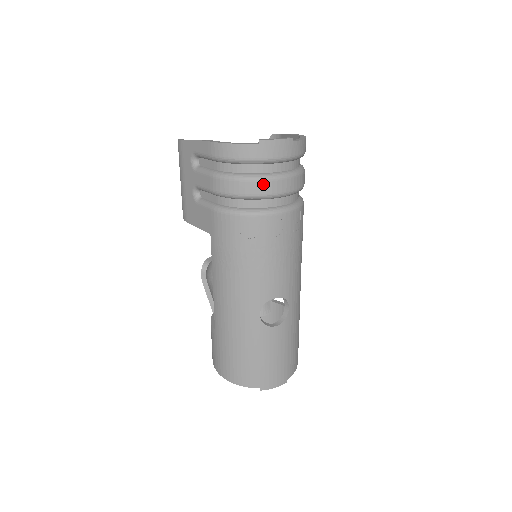
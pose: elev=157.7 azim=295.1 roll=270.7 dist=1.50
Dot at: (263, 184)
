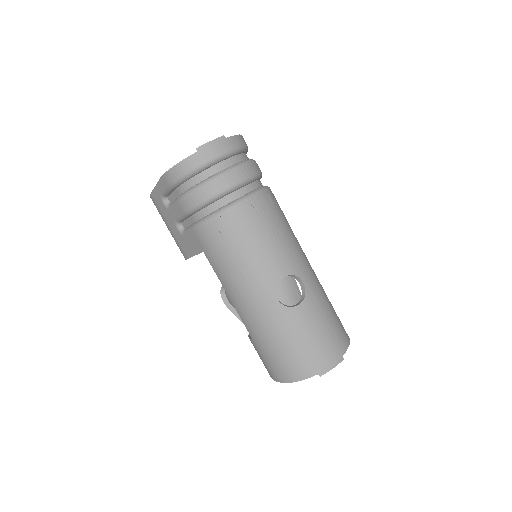
Dot at: (217, 182)
